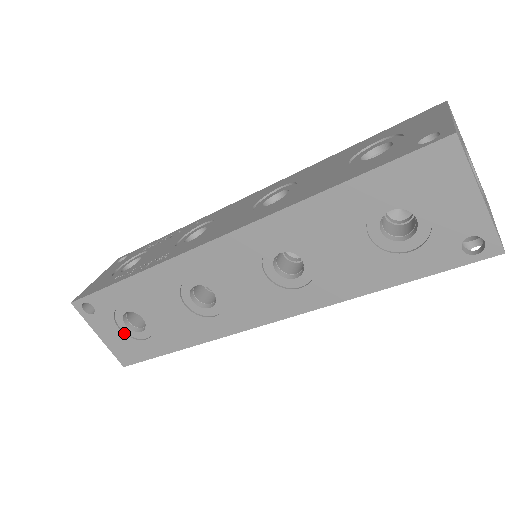
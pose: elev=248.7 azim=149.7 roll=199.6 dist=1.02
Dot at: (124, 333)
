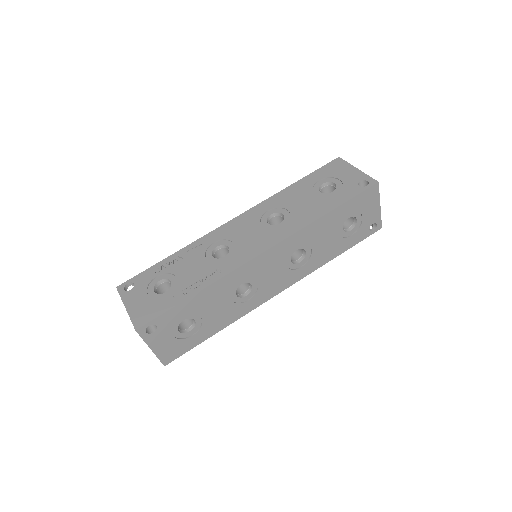
Dot at: (176, 338)
